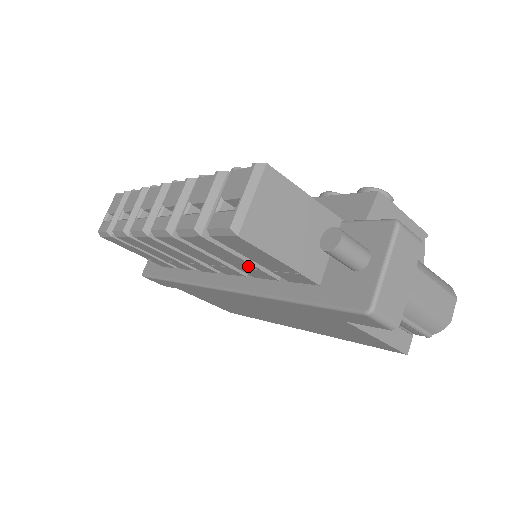
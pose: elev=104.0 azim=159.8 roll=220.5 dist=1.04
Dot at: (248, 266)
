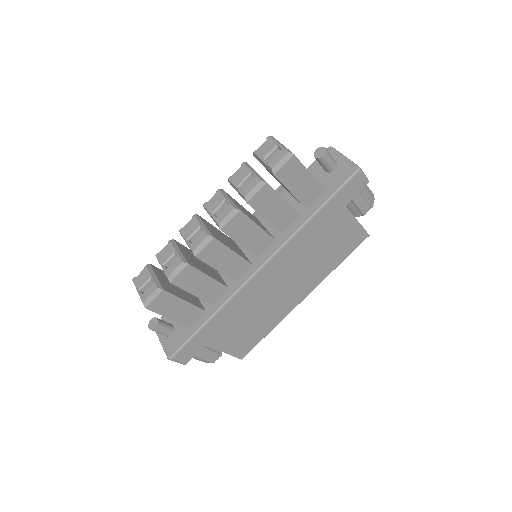
Dot at: (284, 211)
